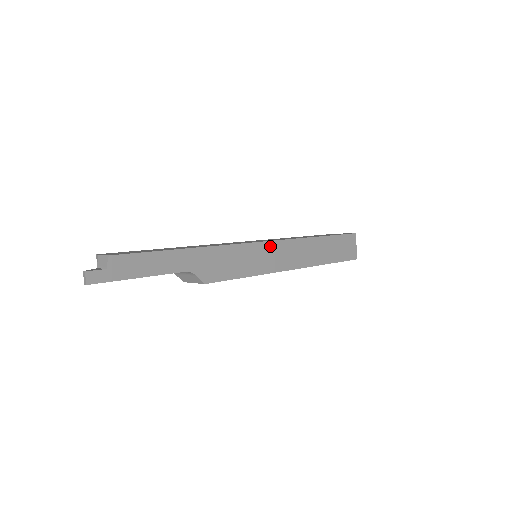
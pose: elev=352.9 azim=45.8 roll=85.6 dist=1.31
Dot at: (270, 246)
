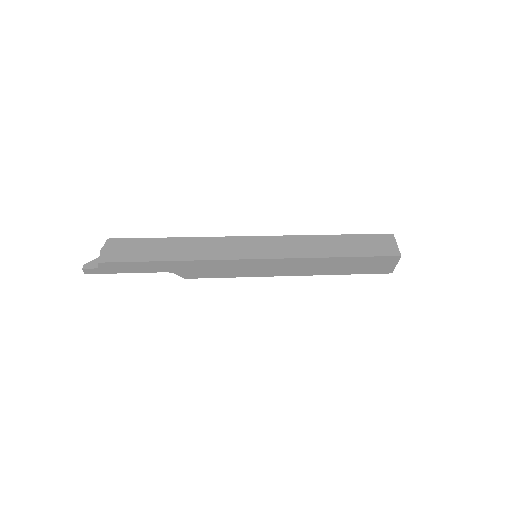
Dot at: (262, 262)
